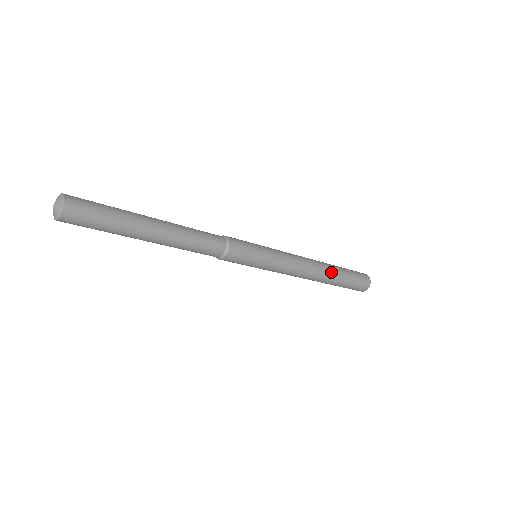
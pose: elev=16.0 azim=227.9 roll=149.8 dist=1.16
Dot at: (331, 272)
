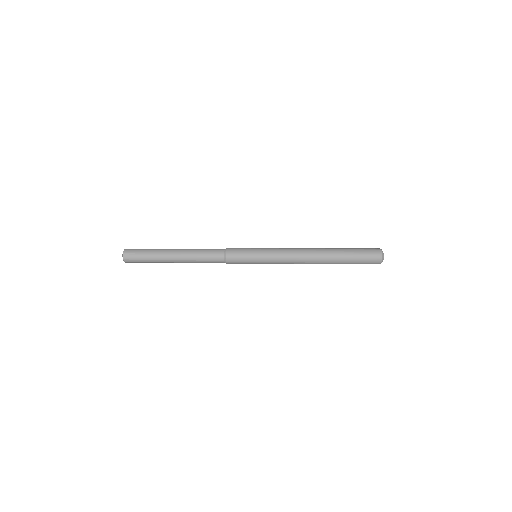
Dot at: (328, 252)
